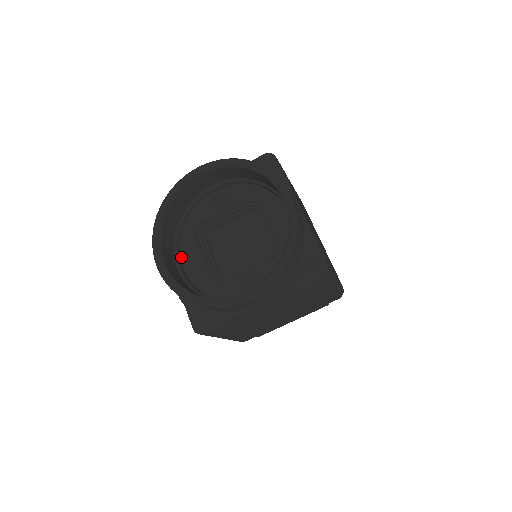
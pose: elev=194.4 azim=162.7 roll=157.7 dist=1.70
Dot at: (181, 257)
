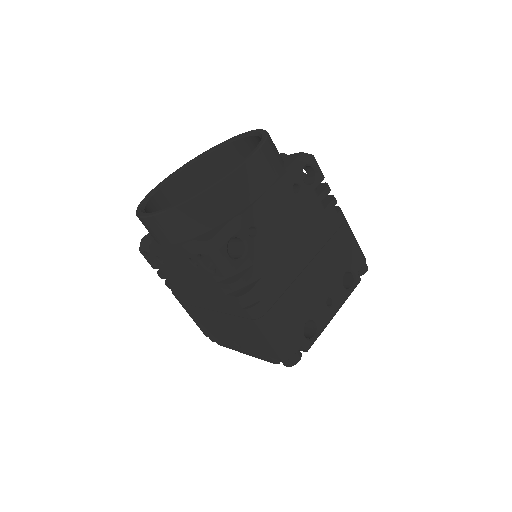
Dot at: occluded
